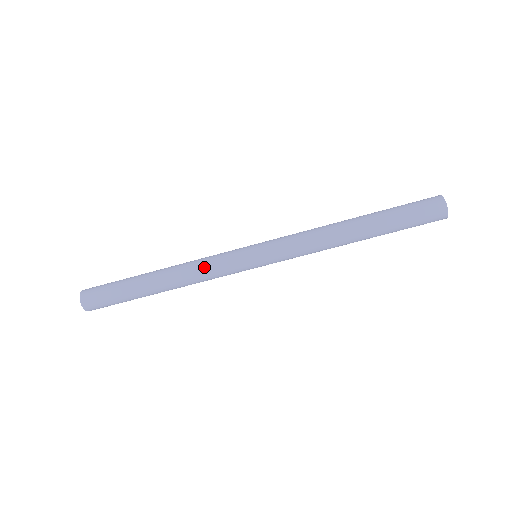
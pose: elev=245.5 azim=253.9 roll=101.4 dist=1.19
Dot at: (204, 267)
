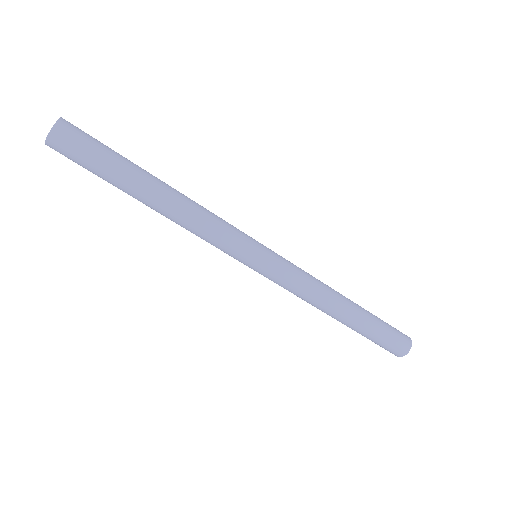
Dot at: (214, 218)
